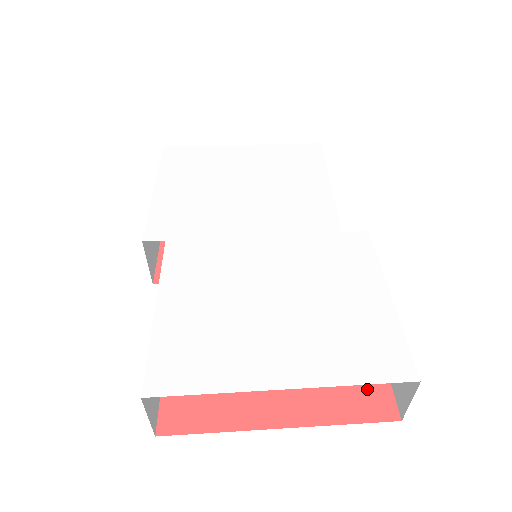
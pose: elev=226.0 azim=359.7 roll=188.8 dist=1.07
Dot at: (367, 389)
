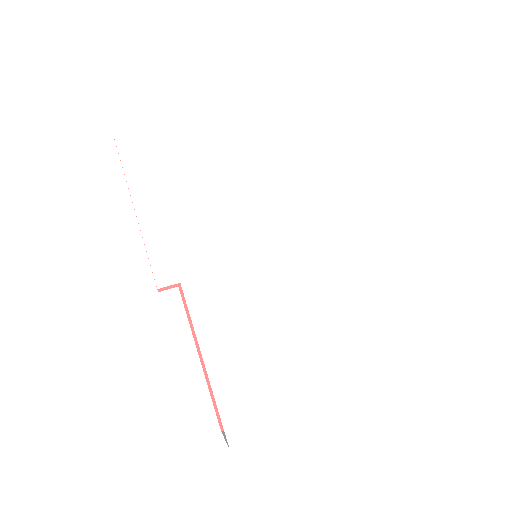
Dot at: occluded
